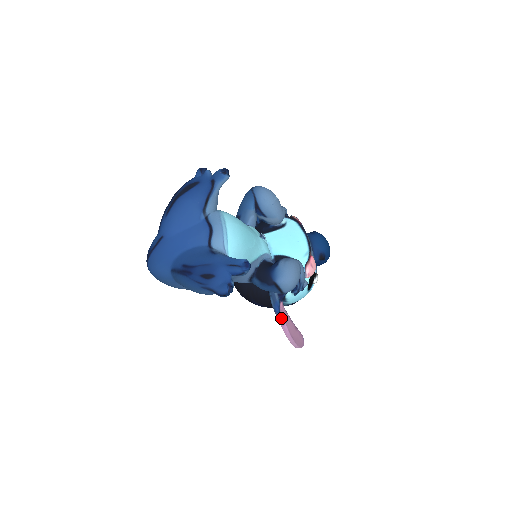
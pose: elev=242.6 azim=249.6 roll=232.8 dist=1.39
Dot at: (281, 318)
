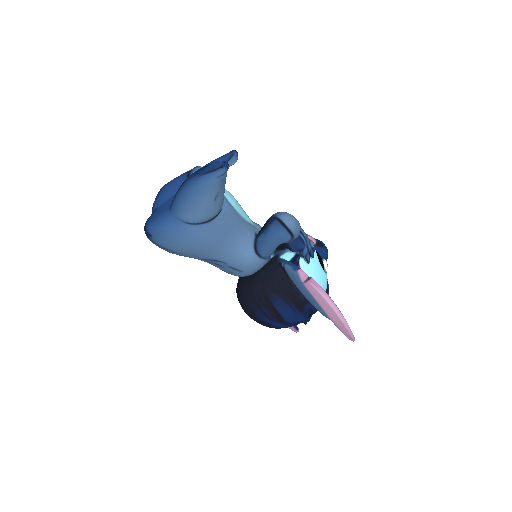
Dot at: (305, 280)
